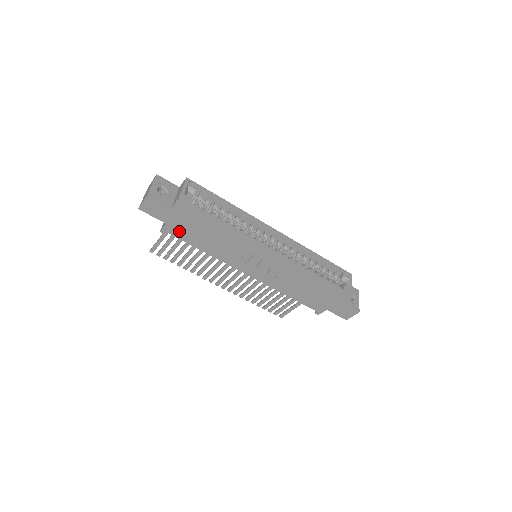
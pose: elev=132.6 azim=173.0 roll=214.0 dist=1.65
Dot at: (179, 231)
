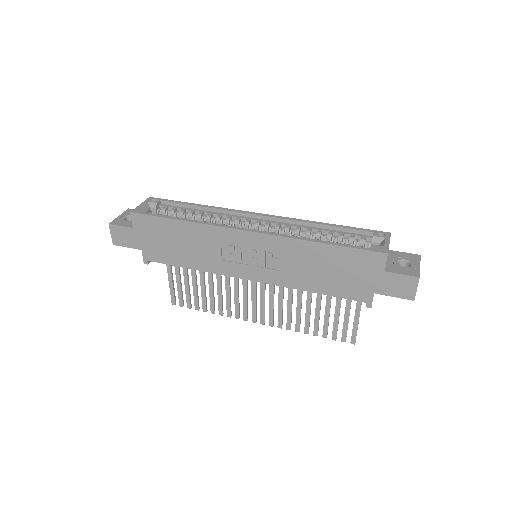
Dot at: (156, 253)
